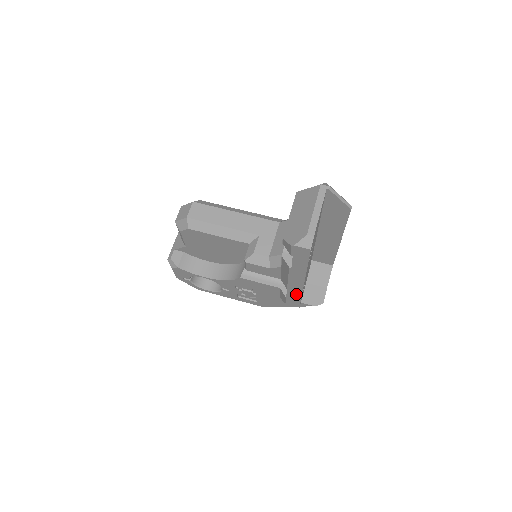
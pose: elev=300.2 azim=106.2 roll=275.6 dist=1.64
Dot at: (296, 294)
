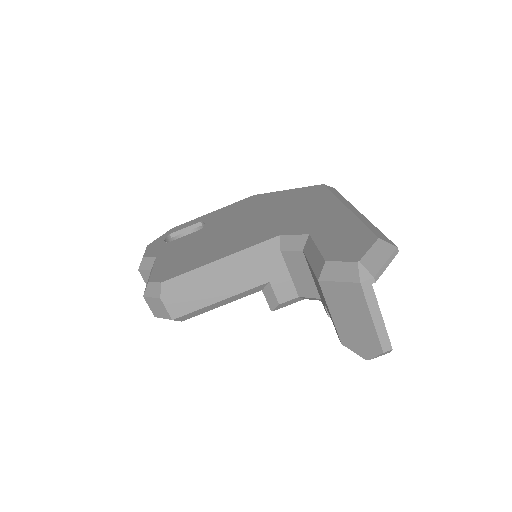
Dot at: occluded
